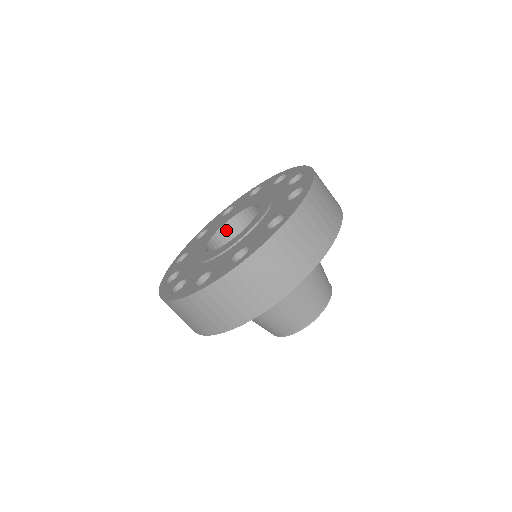
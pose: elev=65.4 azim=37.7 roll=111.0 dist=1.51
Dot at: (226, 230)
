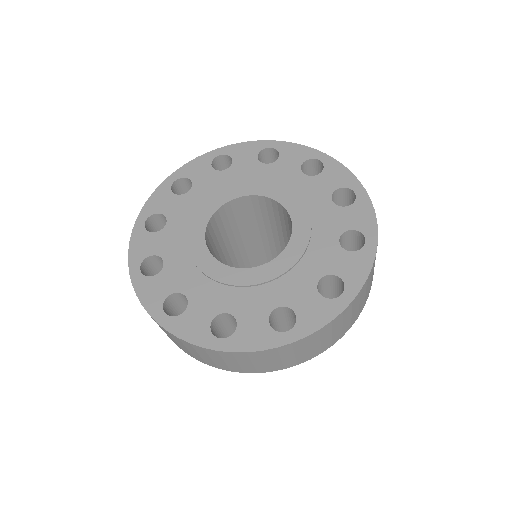
Dot at: (246, 201)
